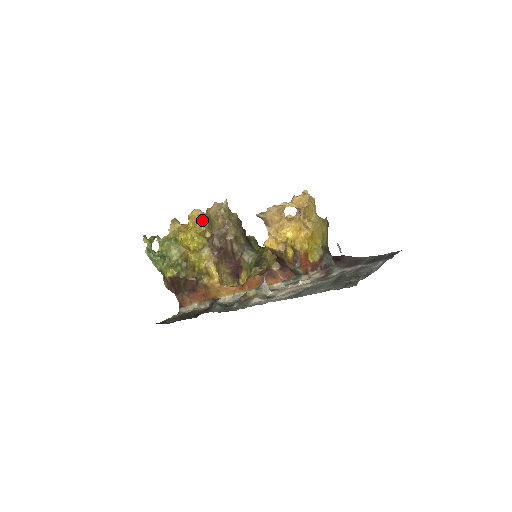
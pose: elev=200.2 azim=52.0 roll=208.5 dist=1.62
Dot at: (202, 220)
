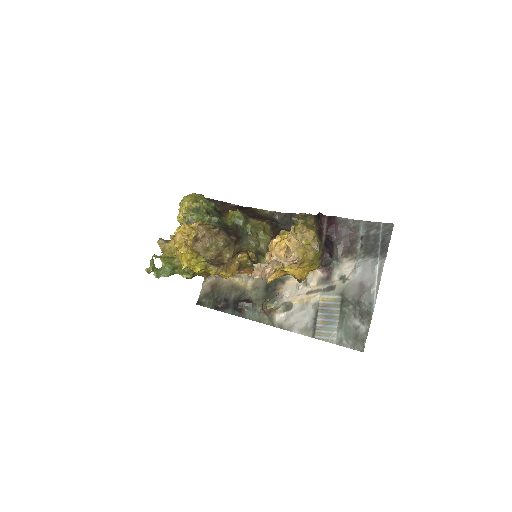
Dot at: (192, 252)
